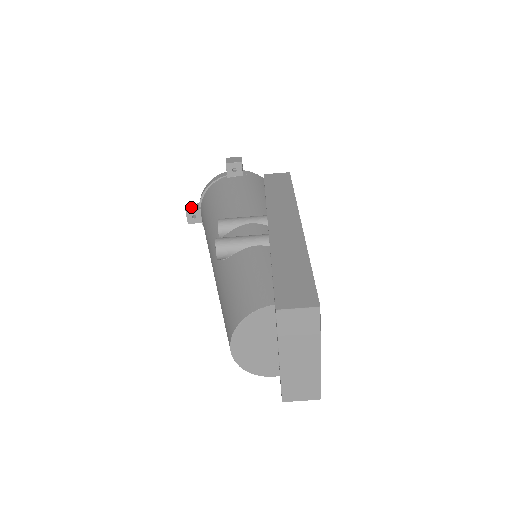
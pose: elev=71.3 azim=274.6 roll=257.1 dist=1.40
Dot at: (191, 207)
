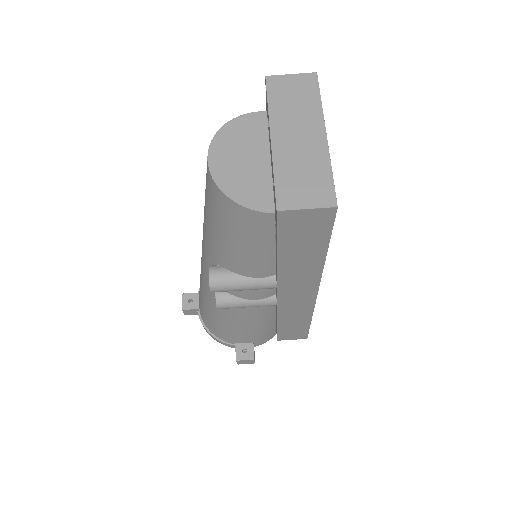
Dot at: occluded
